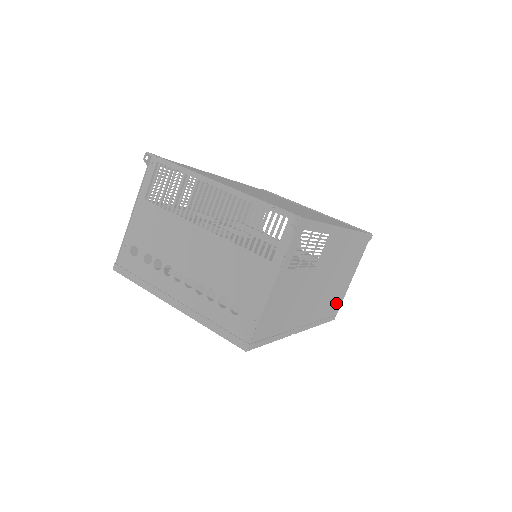
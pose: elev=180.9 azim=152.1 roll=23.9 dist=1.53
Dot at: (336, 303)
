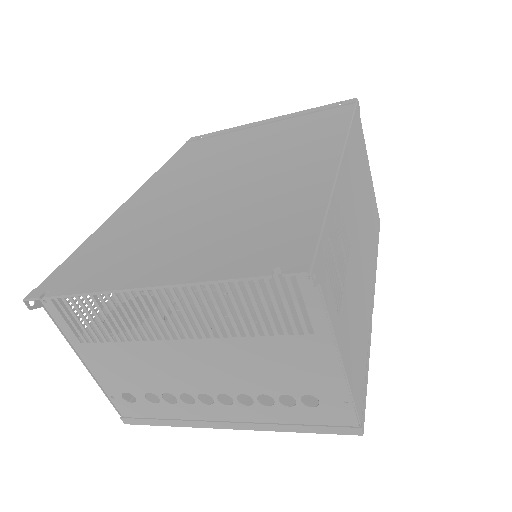
Dot at: (374, 212)
